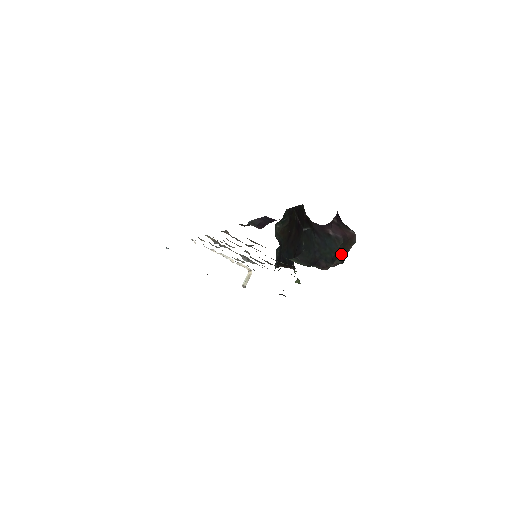
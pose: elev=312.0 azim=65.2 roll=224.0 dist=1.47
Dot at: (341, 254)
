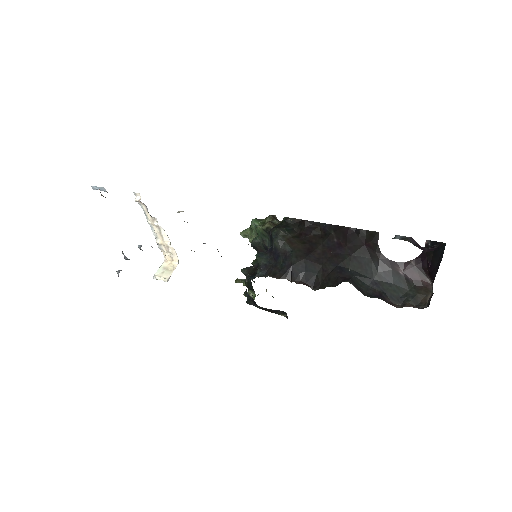
Dot at: (416, 297)
